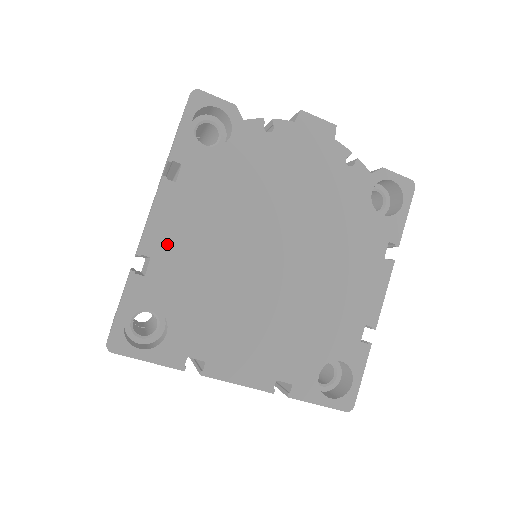
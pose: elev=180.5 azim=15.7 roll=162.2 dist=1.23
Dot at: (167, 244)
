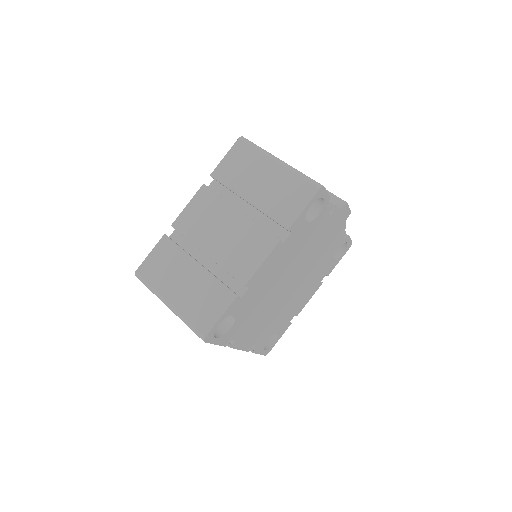
Dot at: (259, 279)
